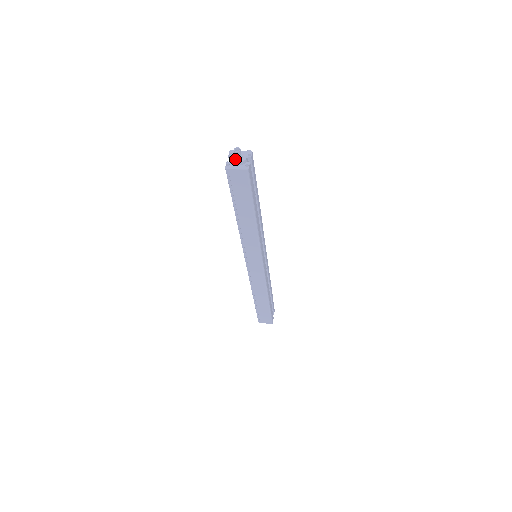
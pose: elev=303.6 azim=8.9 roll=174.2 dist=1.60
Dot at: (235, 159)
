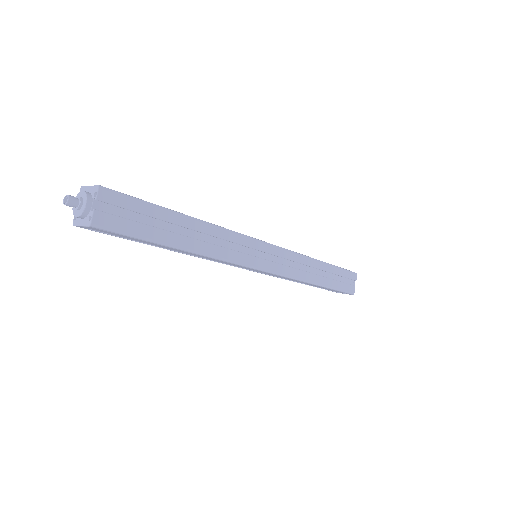
Dot at: (76, 210)
